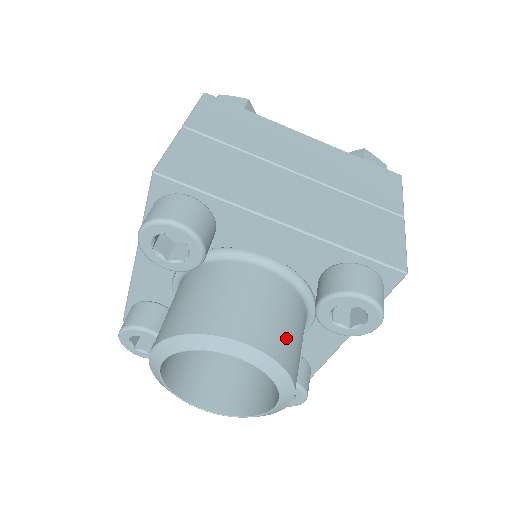
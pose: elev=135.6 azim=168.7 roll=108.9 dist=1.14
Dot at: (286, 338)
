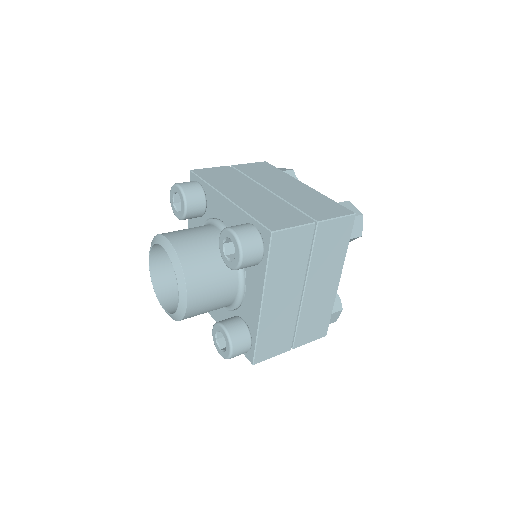
Dot at: (196, 254)
